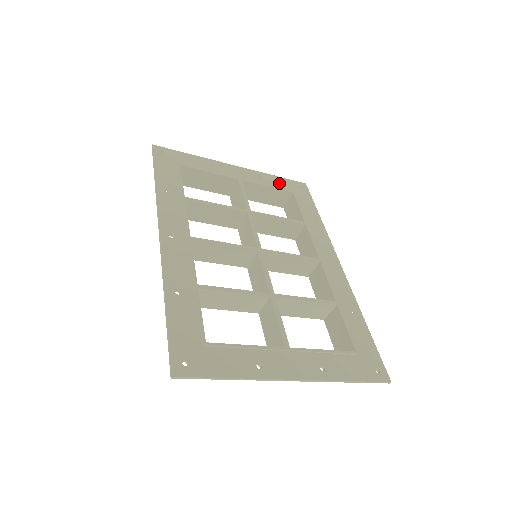
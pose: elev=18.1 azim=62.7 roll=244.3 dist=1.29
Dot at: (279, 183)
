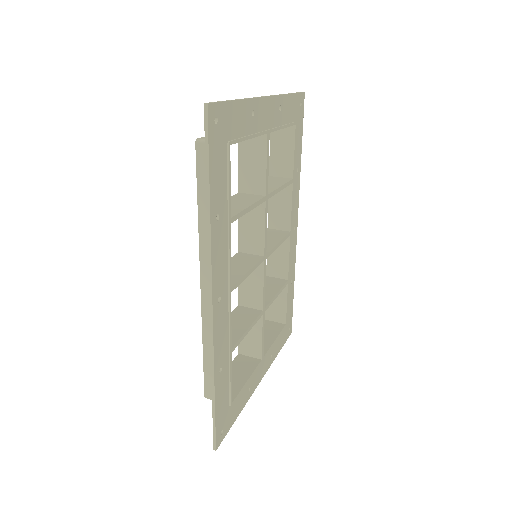
Dot at: (290, 110)
